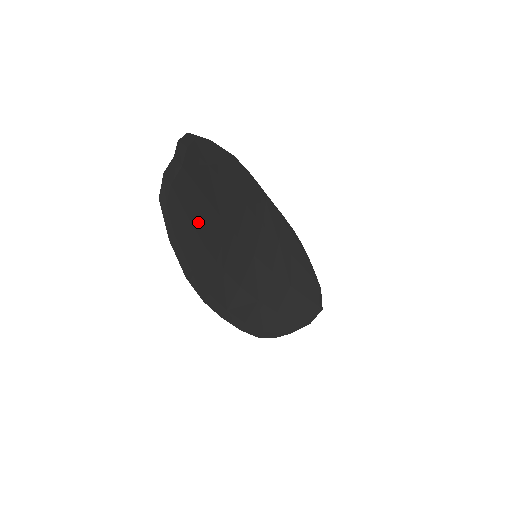
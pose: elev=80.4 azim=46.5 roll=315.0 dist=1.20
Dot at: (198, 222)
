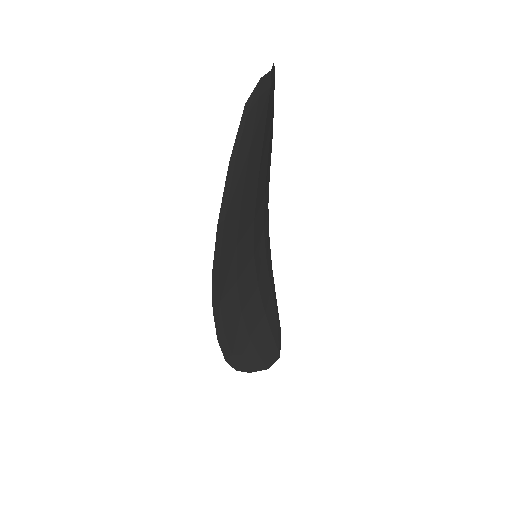
Dot at: (250, 166)
